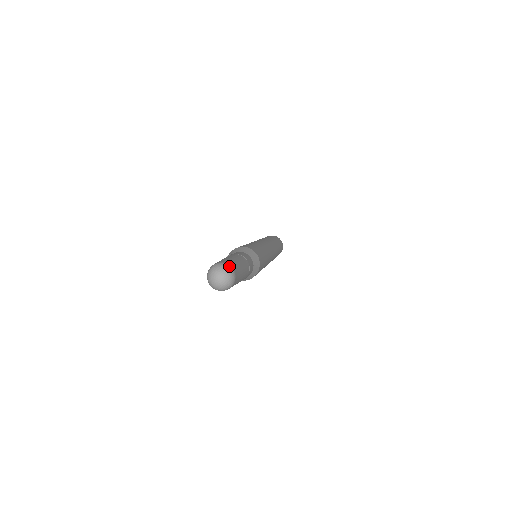
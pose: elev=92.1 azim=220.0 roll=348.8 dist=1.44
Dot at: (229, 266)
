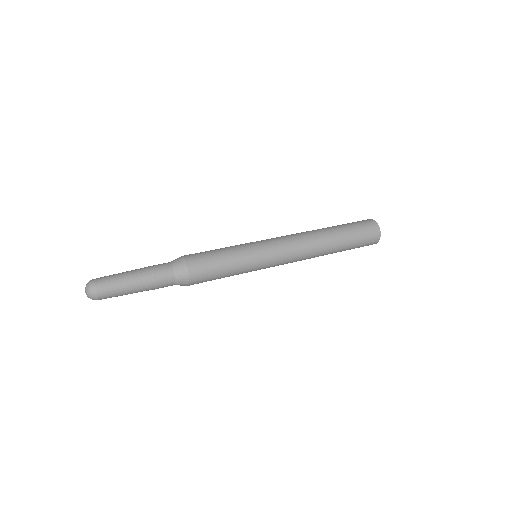
Dot at: (94, 288)
